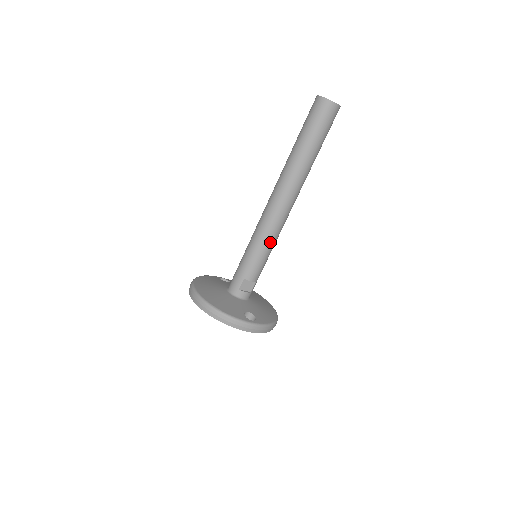
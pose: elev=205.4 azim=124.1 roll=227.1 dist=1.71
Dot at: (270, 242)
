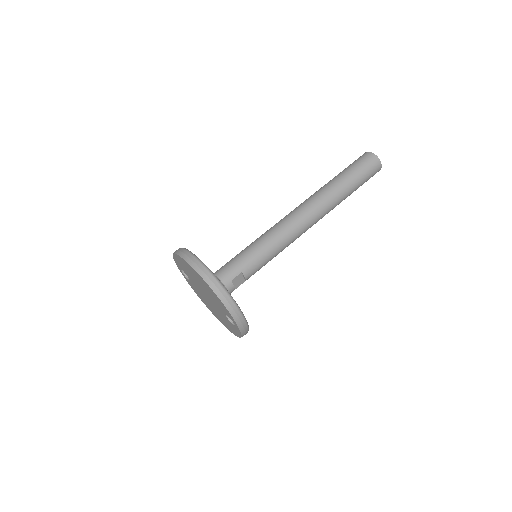
Dot at: (281, 249)
